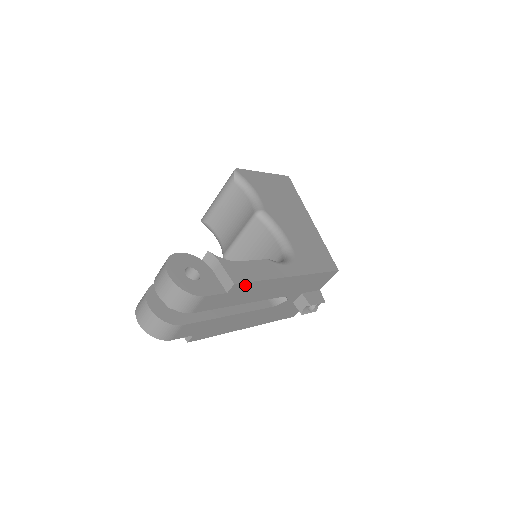
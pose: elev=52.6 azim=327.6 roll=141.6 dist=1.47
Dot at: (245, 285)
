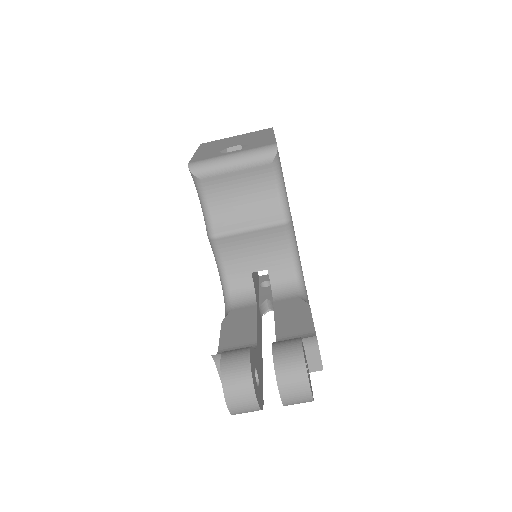
Dot at: occluded
